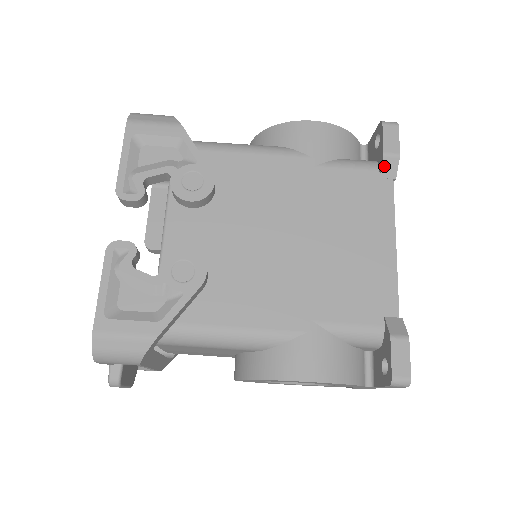
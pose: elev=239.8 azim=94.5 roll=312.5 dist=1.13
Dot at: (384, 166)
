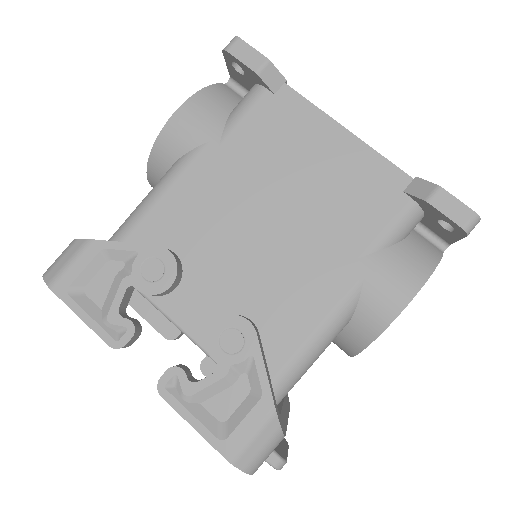
Dot at: (267, 82)
